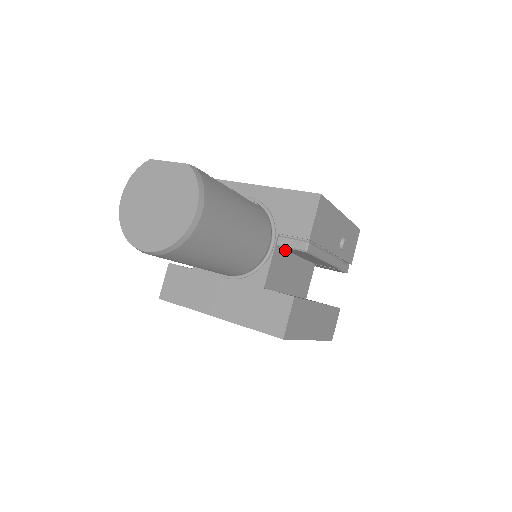
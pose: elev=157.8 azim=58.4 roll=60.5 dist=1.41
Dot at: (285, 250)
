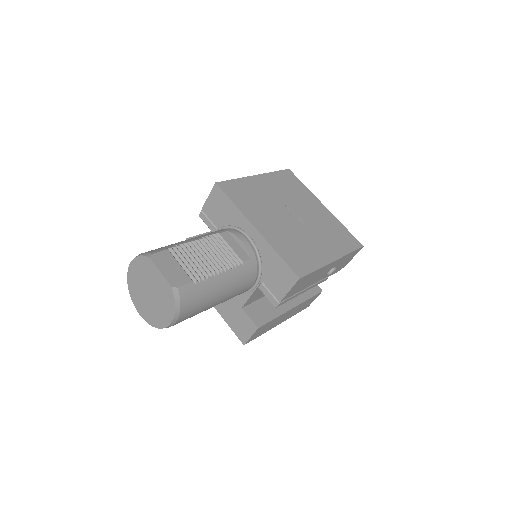
Dot at: occluded
